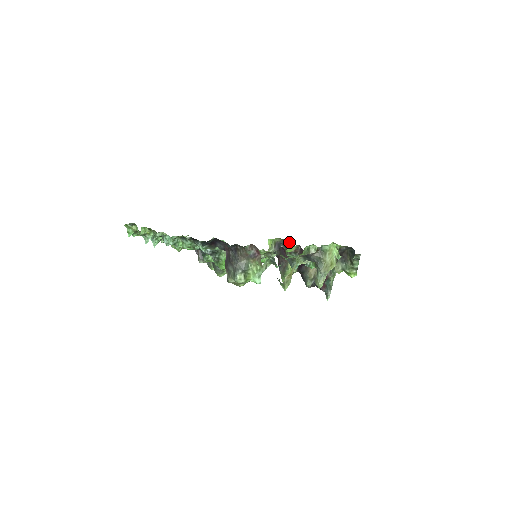
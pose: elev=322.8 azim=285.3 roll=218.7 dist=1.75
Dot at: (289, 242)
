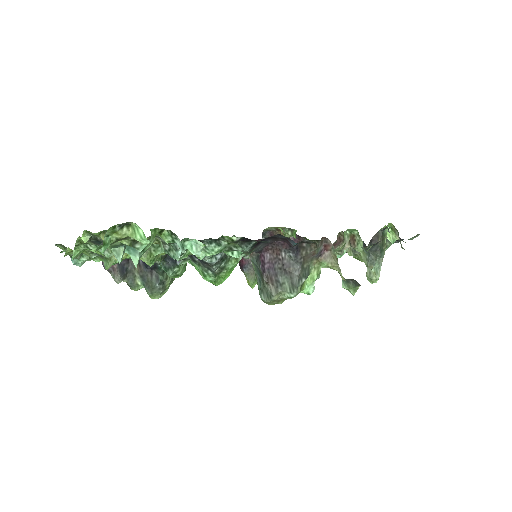
Dot at: (290, 230)
